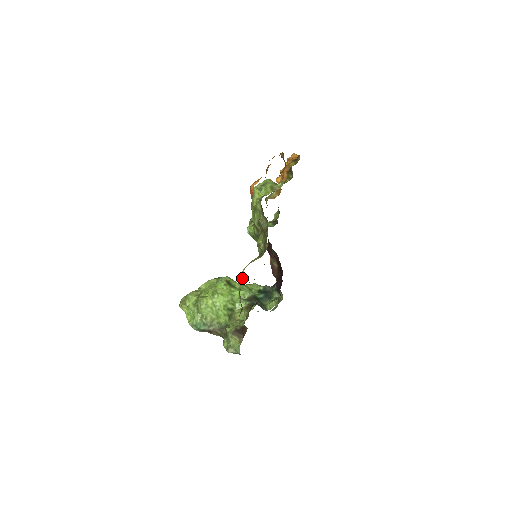
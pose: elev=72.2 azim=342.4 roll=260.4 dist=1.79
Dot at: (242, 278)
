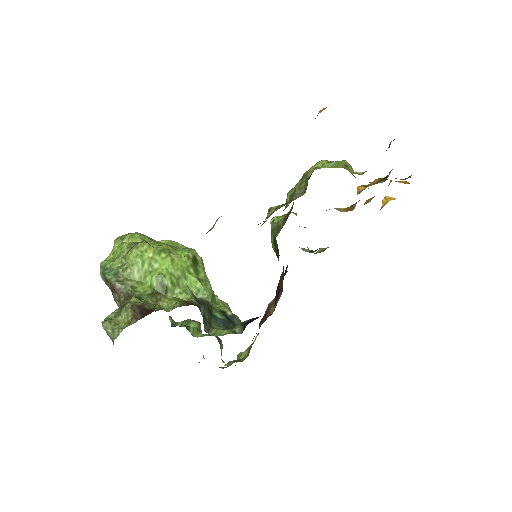
Dot at: occluded
